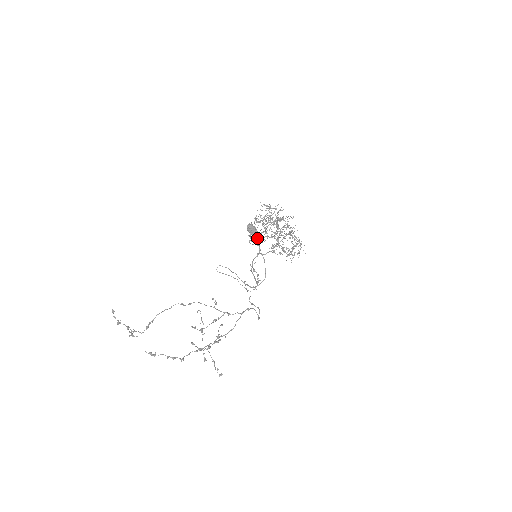
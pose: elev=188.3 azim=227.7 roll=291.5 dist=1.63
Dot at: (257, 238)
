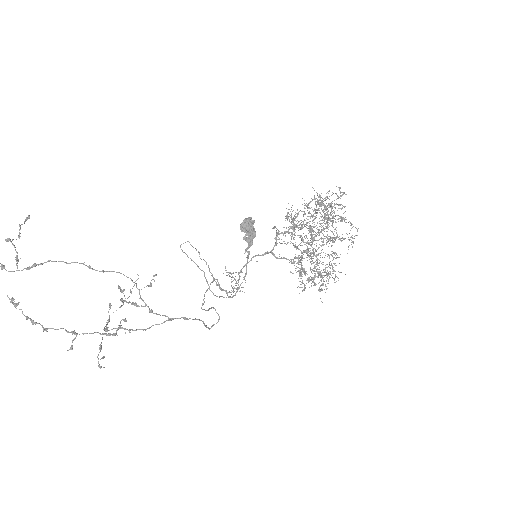
Dot at: (250, 243)
